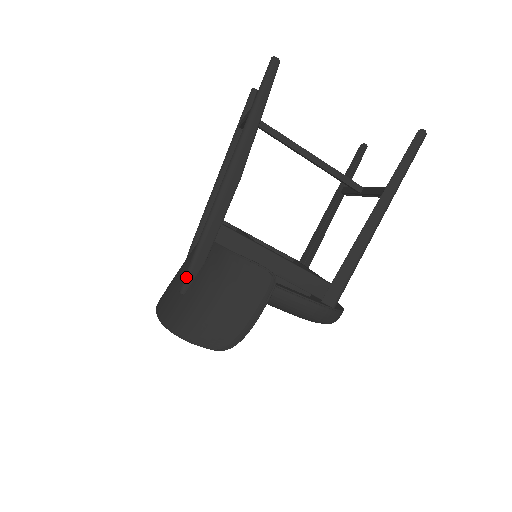
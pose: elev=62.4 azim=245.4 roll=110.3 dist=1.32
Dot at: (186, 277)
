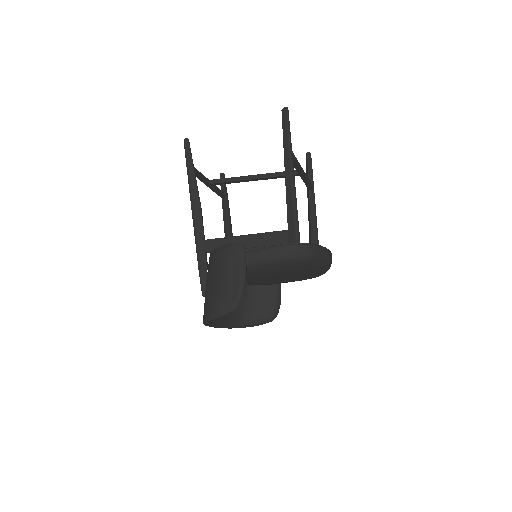
Dot at: (201, 284)
